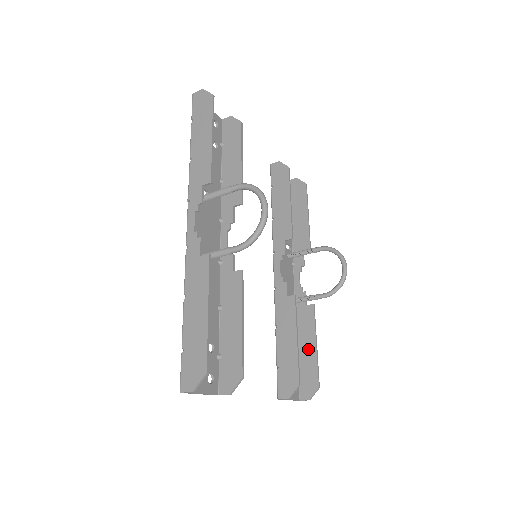
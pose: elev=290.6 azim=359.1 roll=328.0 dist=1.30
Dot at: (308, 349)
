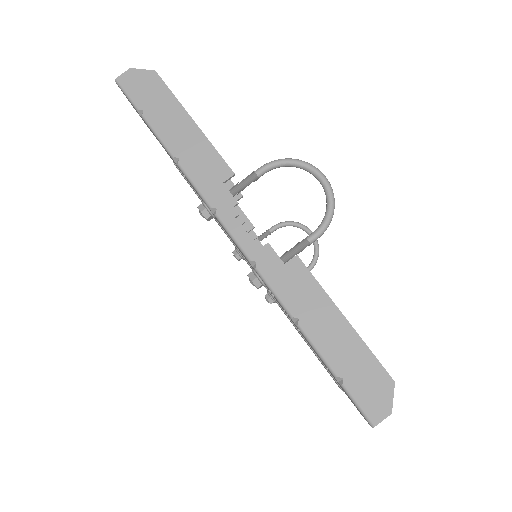
Dot at: occluded
